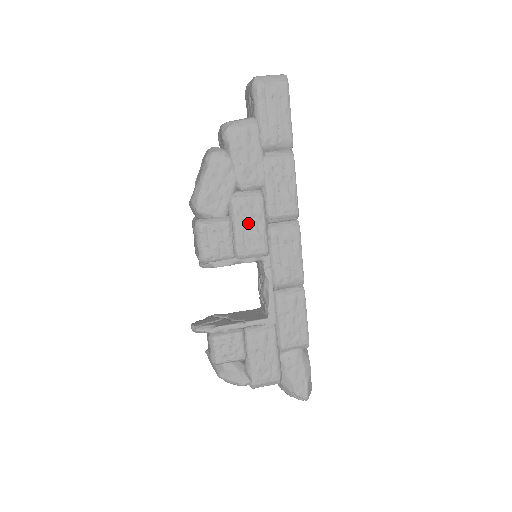
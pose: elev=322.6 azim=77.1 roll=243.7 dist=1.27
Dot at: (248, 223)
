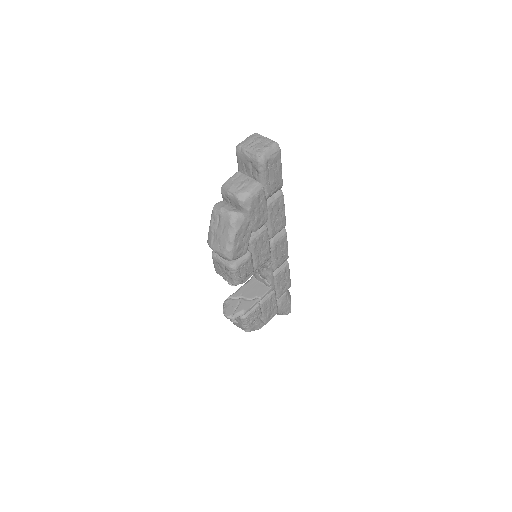
Dot at: (260, 249)
